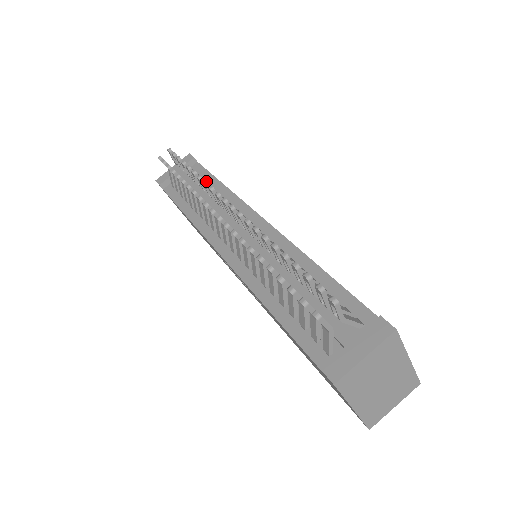
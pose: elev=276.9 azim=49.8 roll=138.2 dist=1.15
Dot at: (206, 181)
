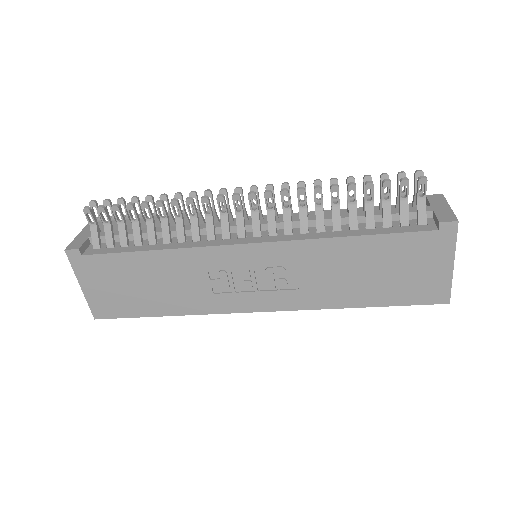
Dot at: (194, 191)
